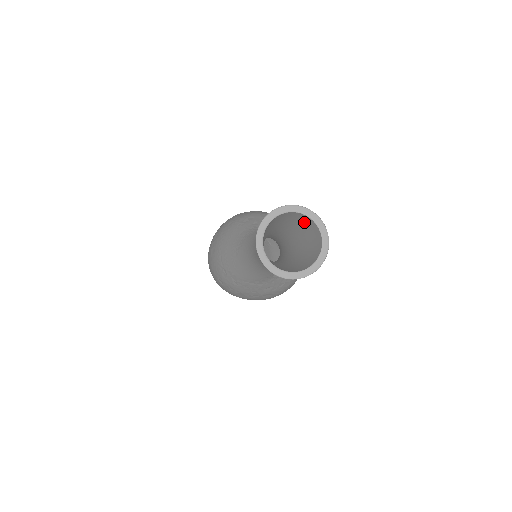
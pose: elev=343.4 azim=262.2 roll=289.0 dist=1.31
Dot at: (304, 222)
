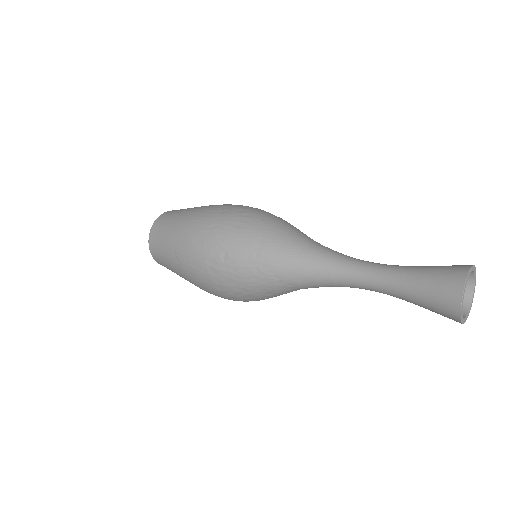
Dot at: occluded
